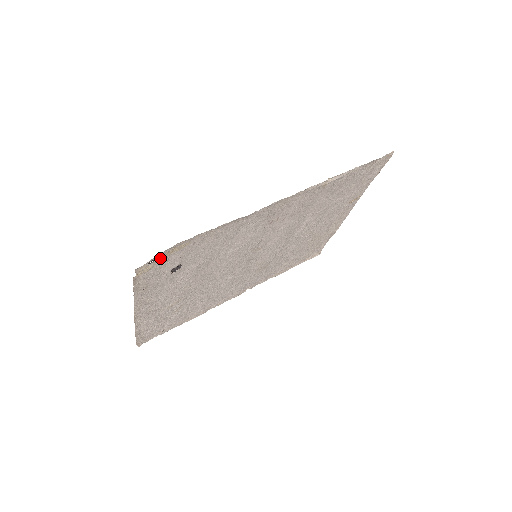
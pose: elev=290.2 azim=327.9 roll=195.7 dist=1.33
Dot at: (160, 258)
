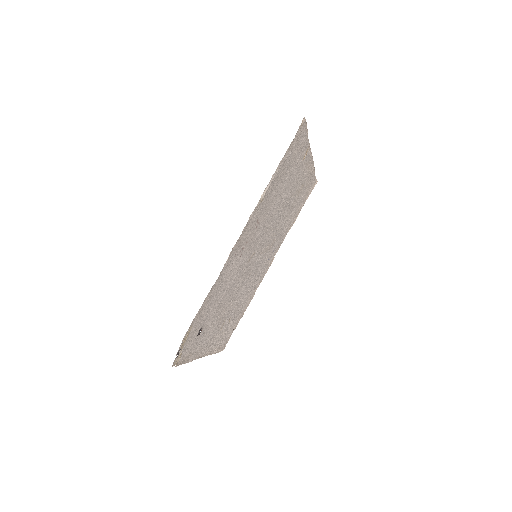
Dot at: (181, 349)
